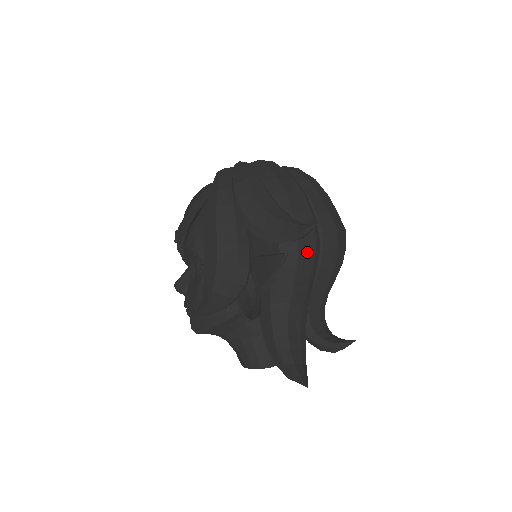
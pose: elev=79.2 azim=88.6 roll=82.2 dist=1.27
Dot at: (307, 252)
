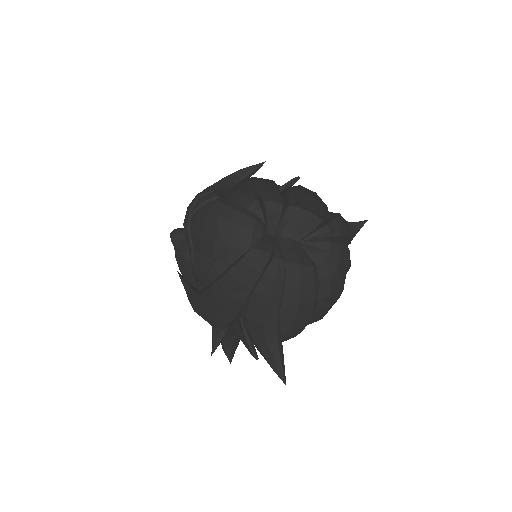
Dot at: occluded
